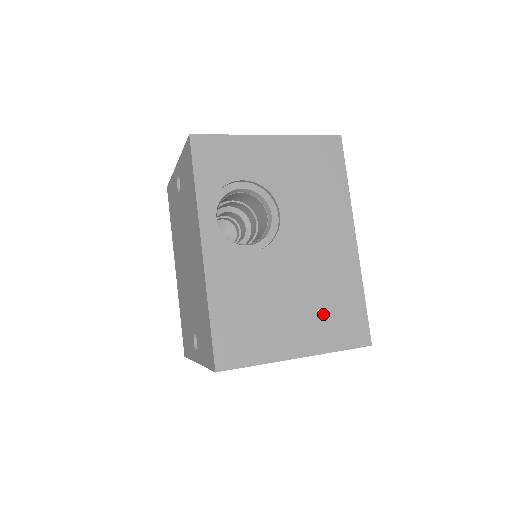
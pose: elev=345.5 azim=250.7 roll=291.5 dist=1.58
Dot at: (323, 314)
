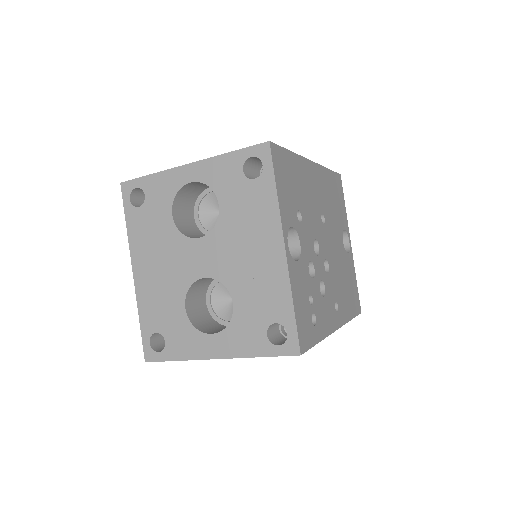
Dot at: occluded
